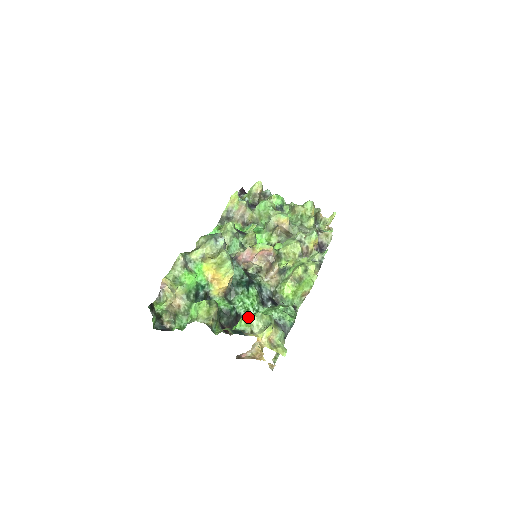
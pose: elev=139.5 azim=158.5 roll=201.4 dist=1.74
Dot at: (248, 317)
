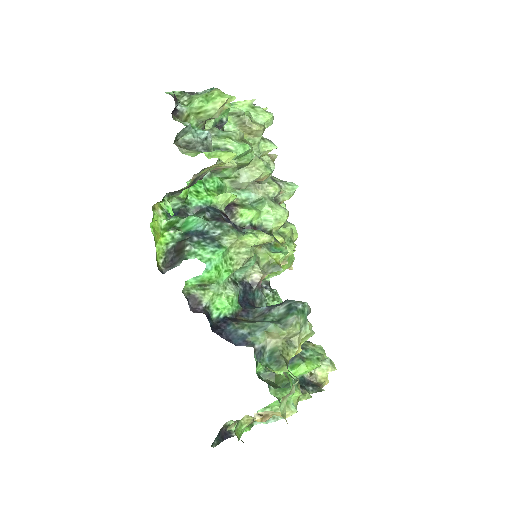
Dot at: occluded
